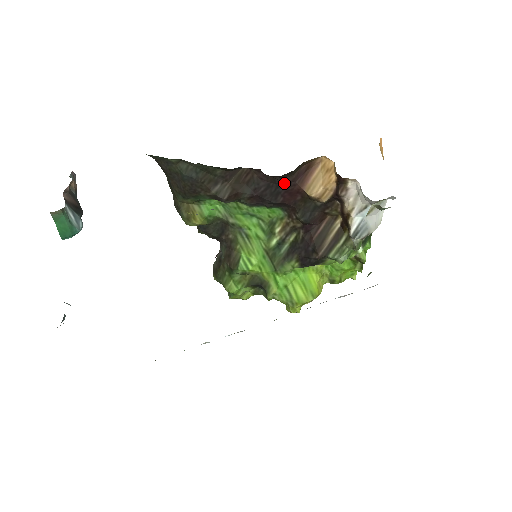
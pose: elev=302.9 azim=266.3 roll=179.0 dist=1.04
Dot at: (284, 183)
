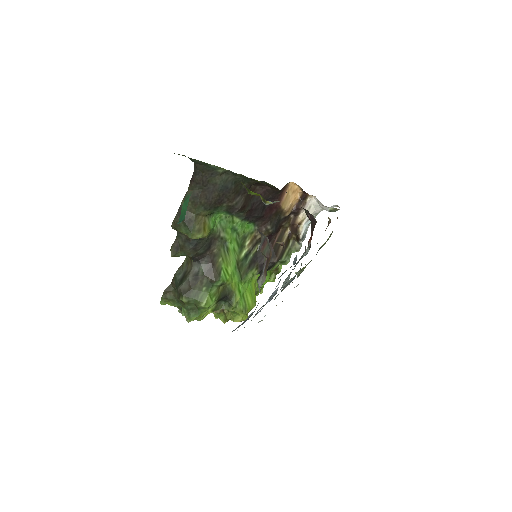
Dot at: (271, 199)
